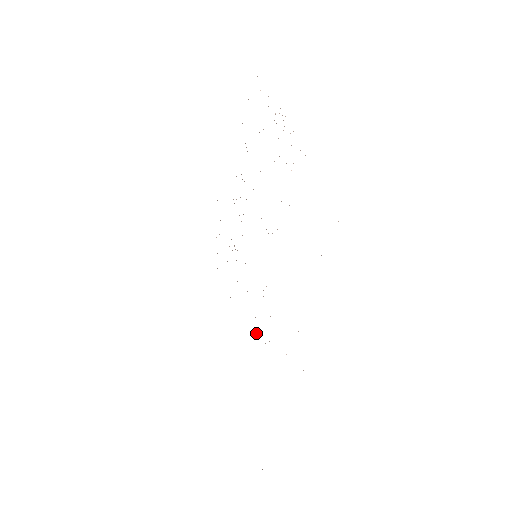
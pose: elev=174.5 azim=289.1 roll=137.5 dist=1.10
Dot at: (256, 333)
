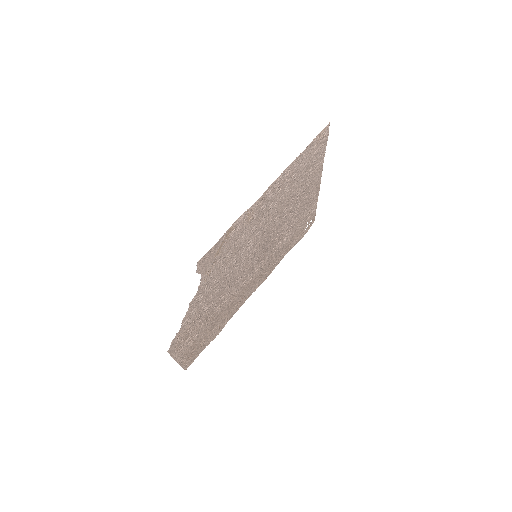
Dot at: (230, 300)
